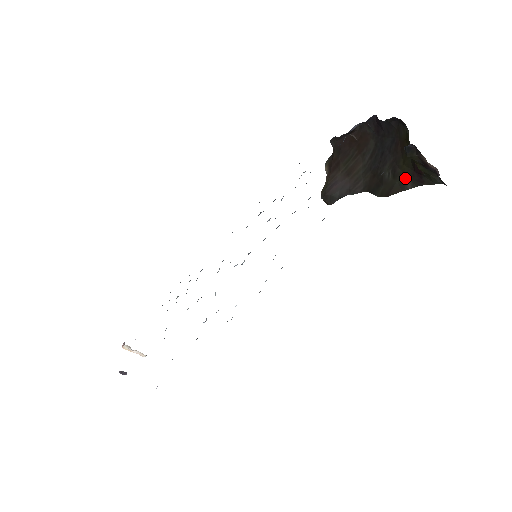
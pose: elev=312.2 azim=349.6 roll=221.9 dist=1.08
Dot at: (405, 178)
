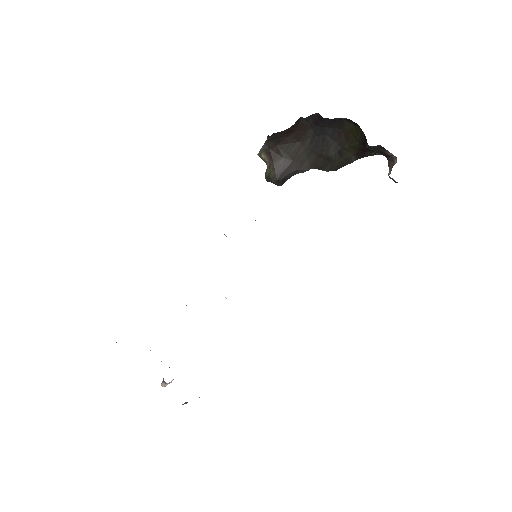
Dot at: (351, 156)
